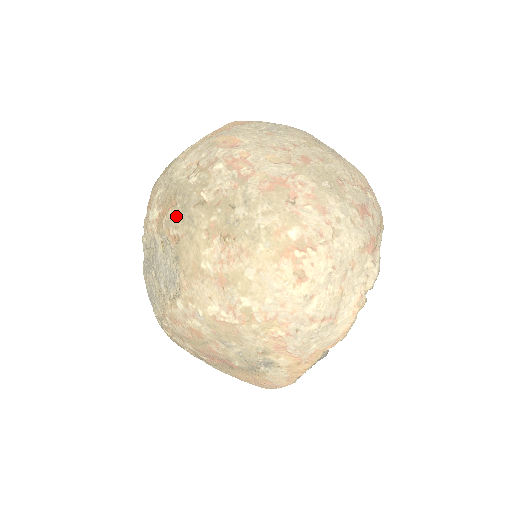
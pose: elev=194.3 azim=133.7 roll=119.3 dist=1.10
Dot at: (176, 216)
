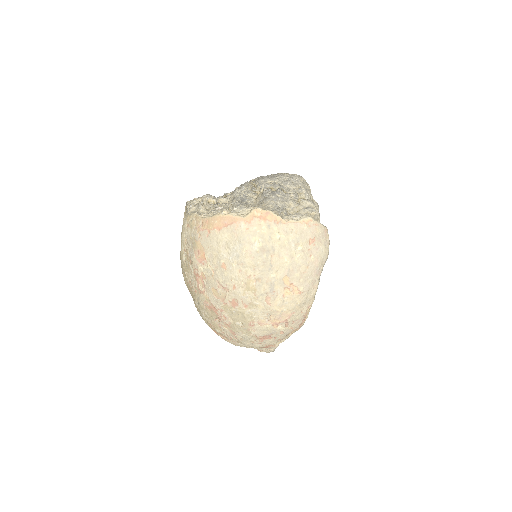
Dot at: occluded
